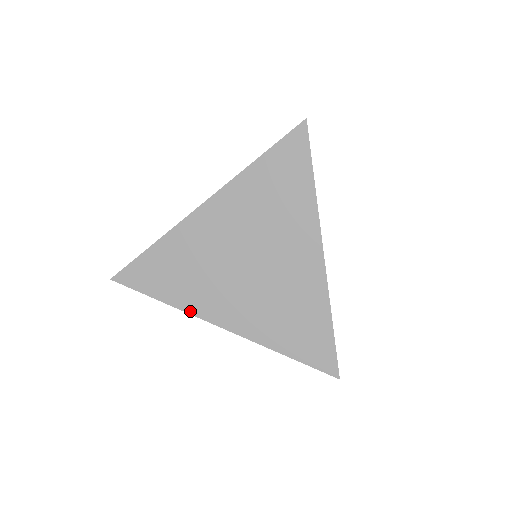
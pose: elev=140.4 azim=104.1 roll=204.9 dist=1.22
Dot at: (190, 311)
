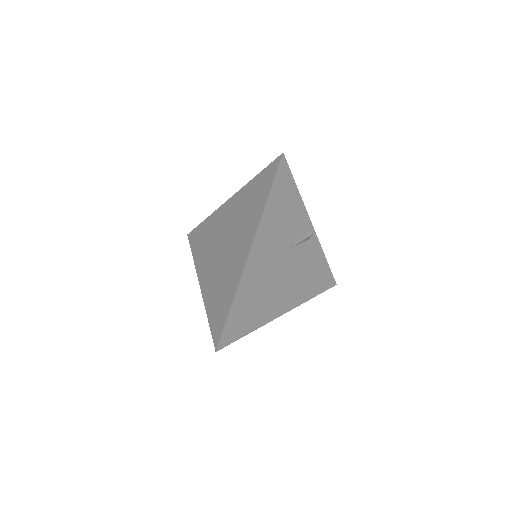
Dot at: (196, 267)
